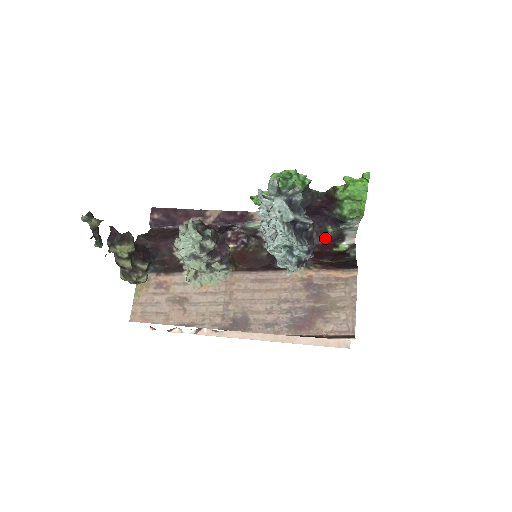
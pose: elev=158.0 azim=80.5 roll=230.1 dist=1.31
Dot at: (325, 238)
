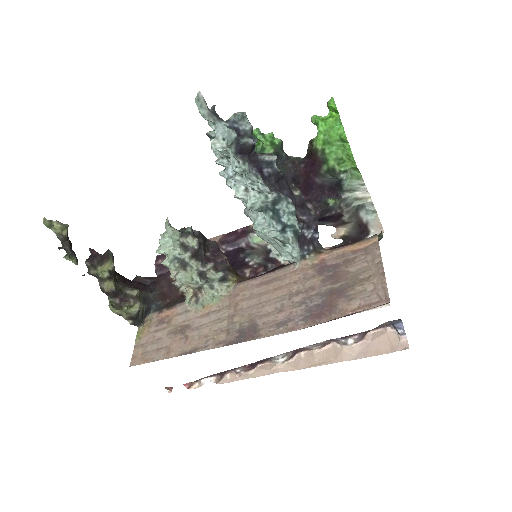
Dot at: (349, 241)
